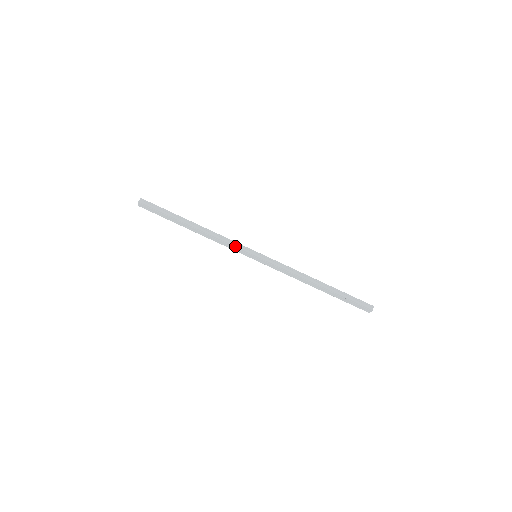
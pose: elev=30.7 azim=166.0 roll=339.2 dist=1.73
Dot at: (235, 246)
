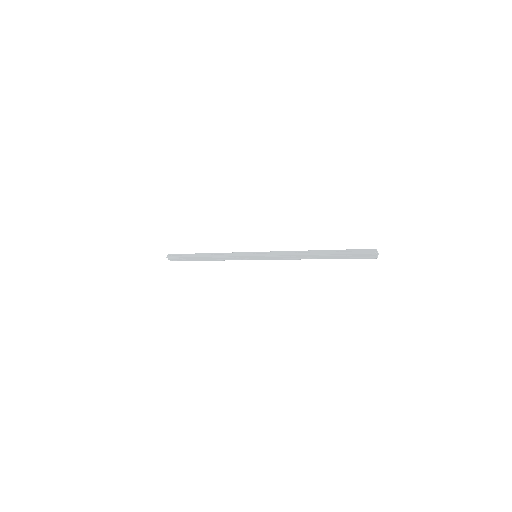
Dot at: (236, 256)
